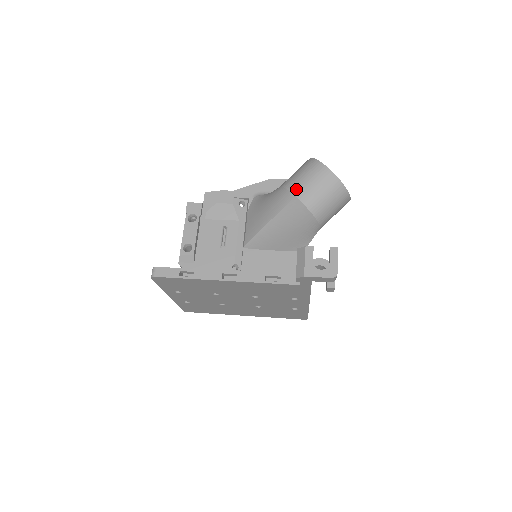
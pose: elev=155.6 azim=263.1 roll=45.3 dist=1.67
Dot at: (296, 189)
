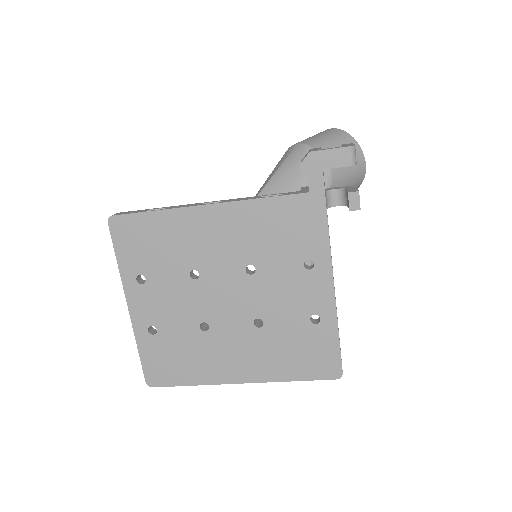
Dot at: (298, 142)
